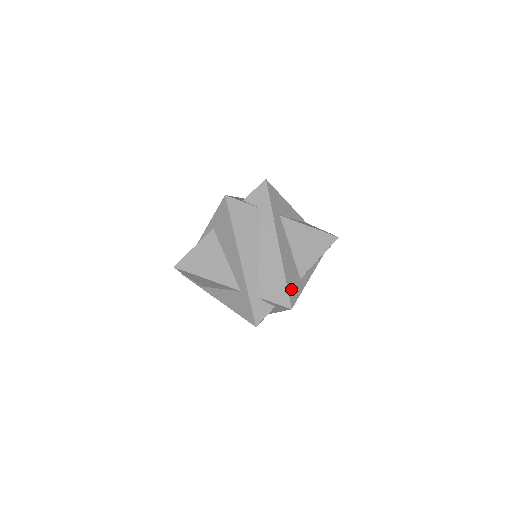
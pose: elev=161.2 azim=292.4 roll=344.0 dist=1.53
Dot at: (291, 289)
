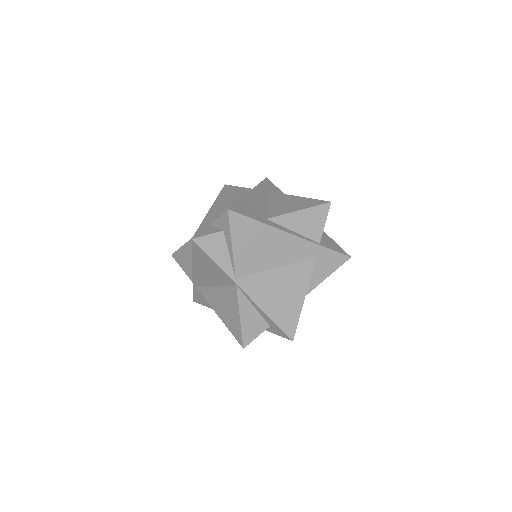
Dot at: (242, 208)
